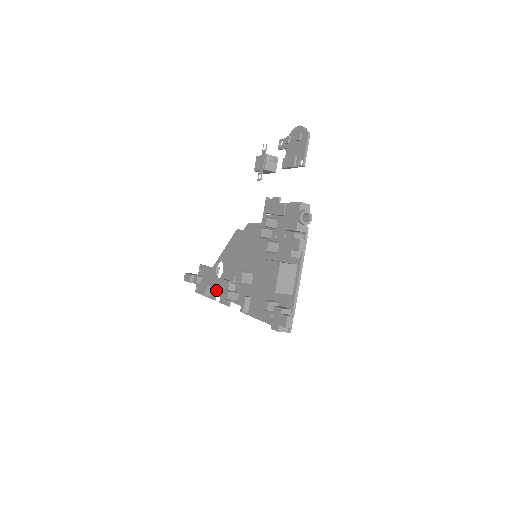
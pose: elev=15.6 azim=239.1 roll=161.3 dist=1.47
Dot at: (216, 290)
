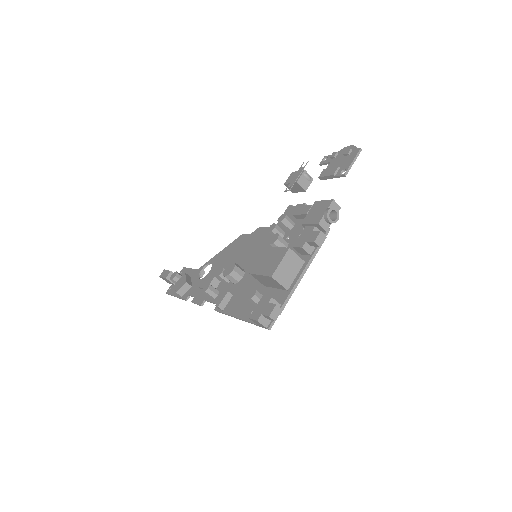
Dot at: (192, 290)
